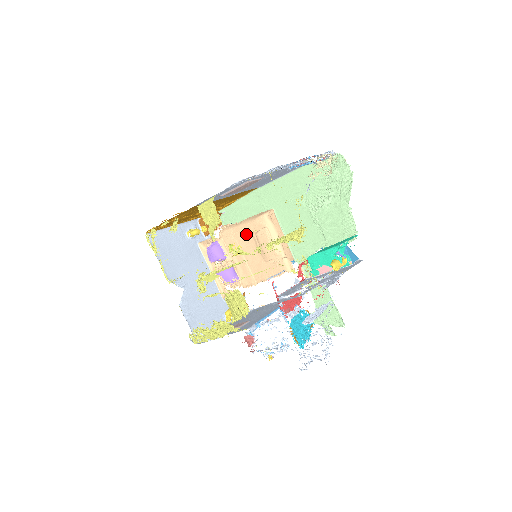
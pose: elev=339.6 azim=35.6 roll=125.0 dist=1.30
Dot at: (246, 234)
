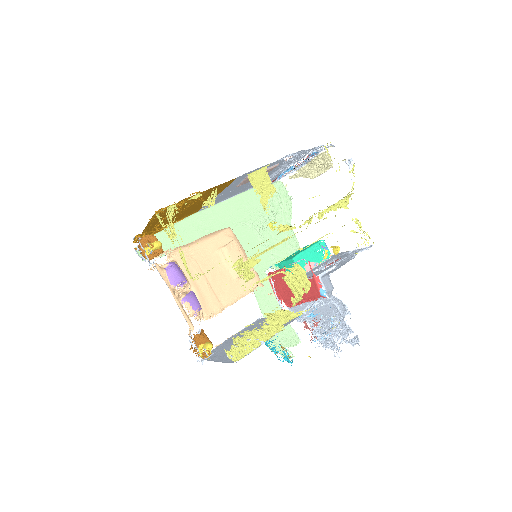
Dot at: (209, 251)
